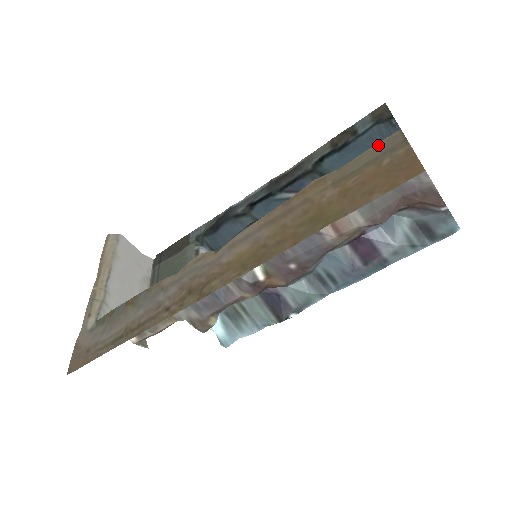
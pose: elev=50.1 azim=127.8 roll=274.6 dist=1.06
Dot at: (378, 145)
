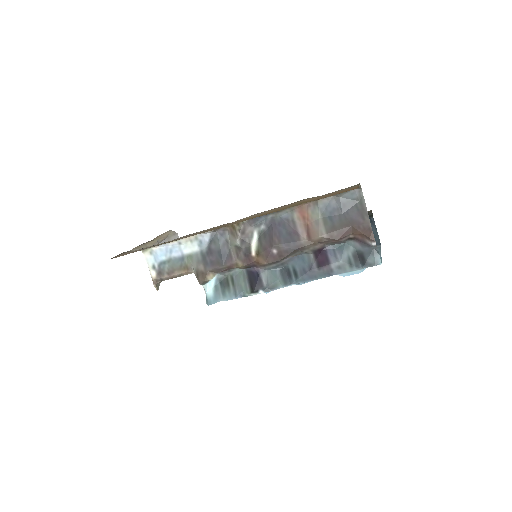
Dot at: (346, 188)
